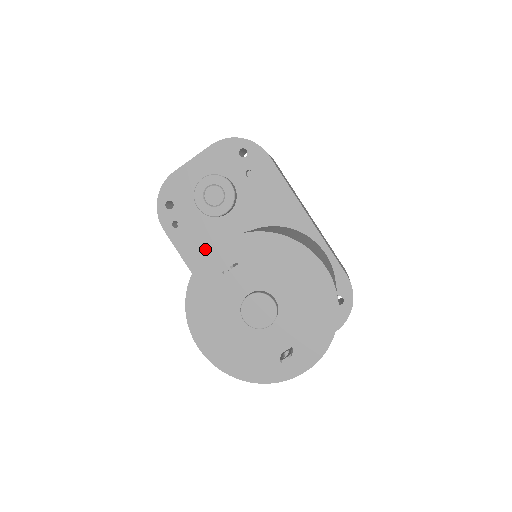
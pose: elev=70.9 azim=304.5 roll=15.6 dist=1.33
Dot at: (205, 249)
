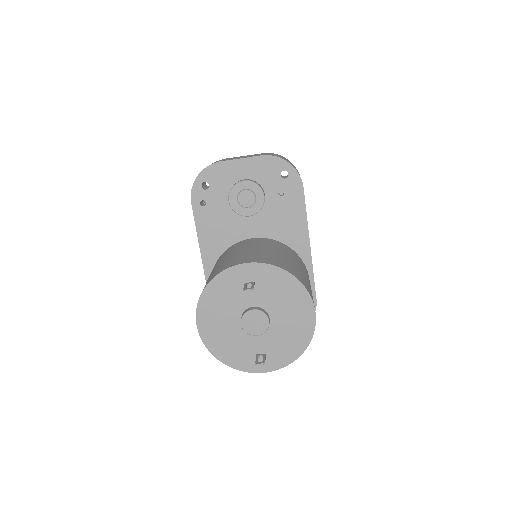
Dot at: (219, 233)
